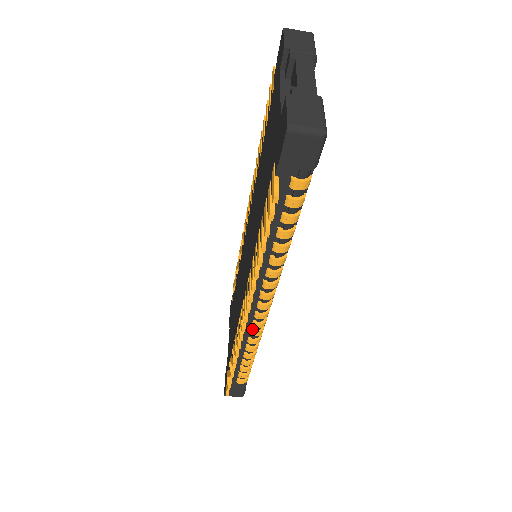
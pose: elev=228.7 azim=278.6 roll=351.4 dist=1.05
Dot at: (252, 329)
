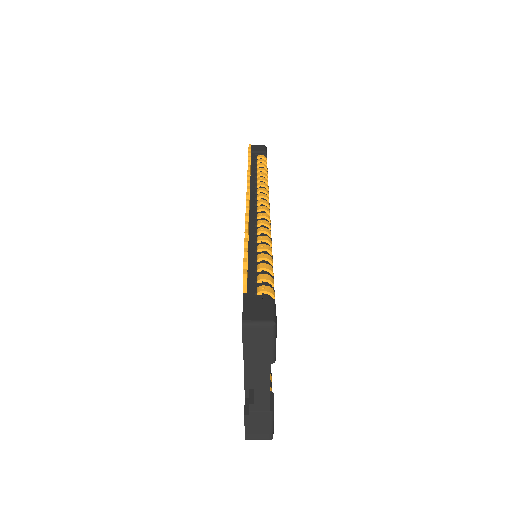
Dot at: occluded
